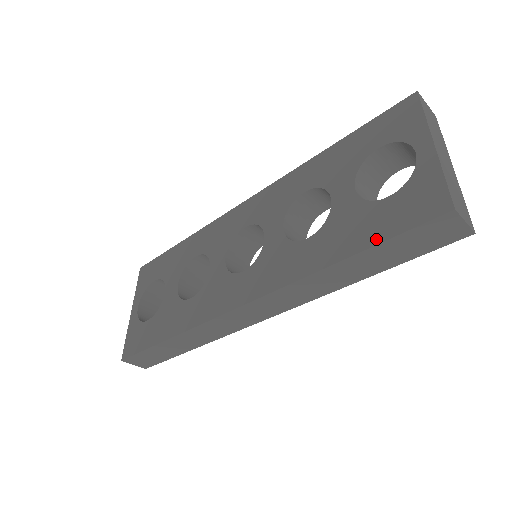
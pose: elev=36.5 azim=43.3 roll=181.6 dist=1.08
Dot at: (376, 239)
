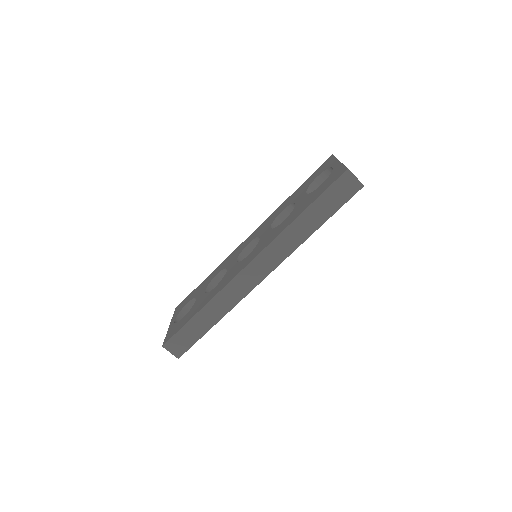
Dot at: (316, 197)
